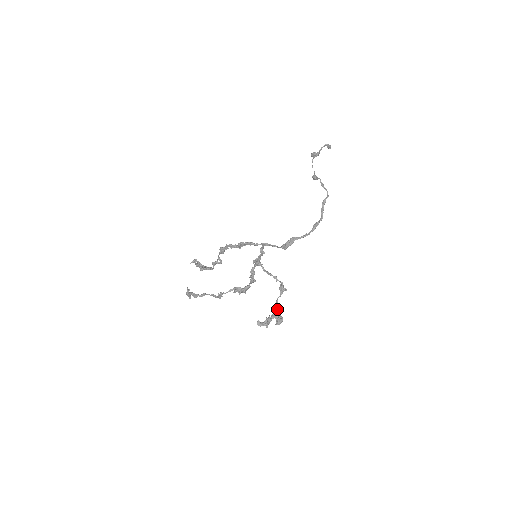
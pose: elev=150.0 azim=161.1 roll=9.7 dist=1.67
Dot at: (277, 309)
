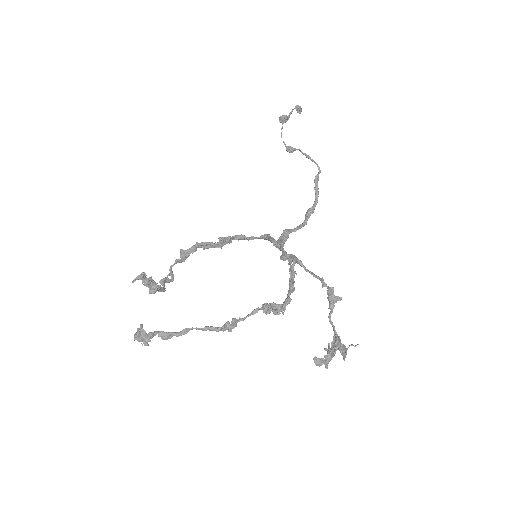
Dot at: (336, 332)
